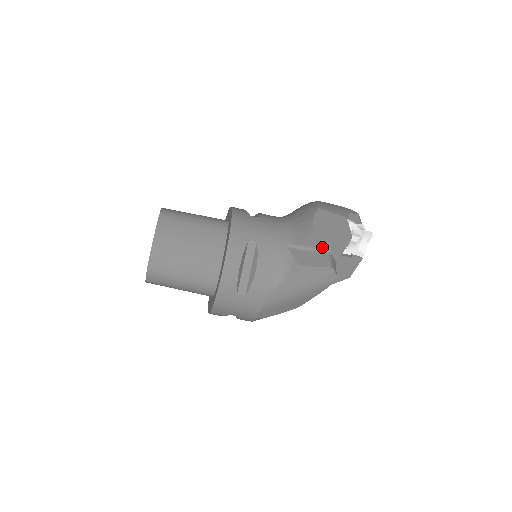
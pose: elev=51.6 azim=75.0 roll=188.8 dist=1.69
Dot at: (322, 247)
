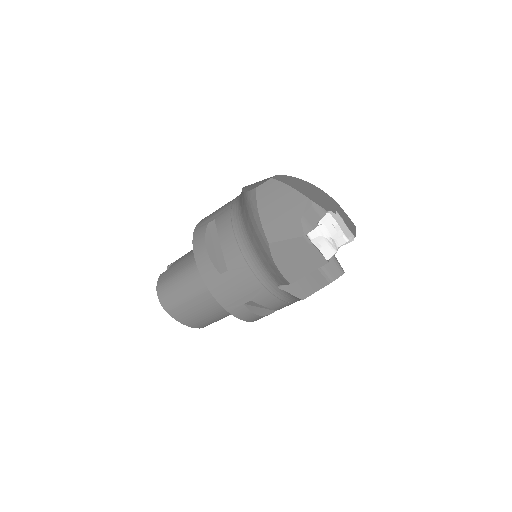
Dot at: occluded
